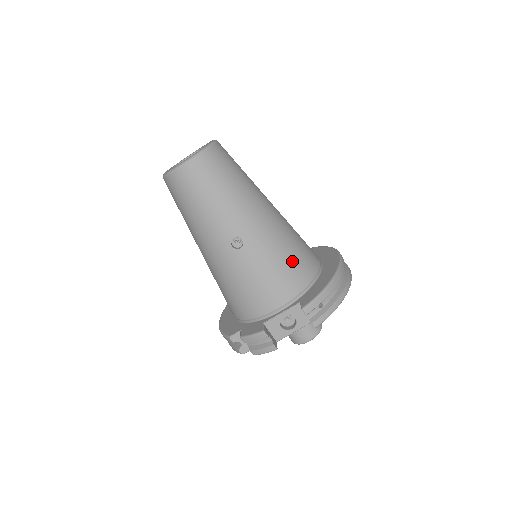
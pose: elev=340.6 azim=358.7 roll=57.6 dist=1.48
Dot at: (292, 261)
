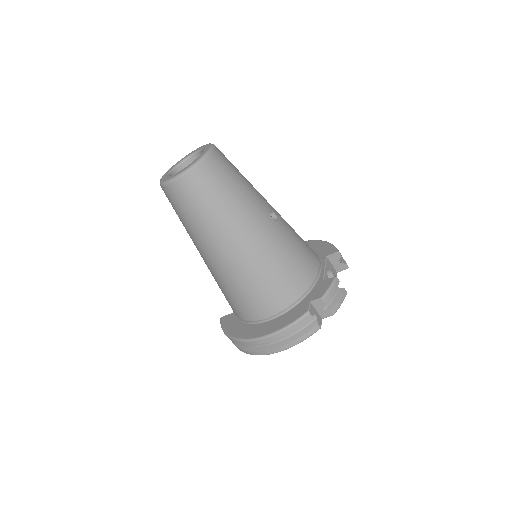
Dot at: occluded
